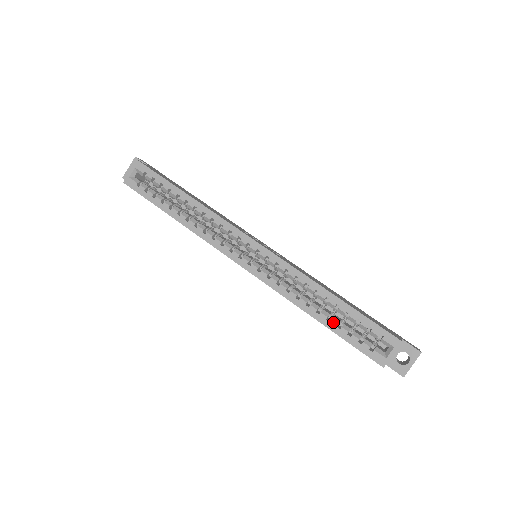
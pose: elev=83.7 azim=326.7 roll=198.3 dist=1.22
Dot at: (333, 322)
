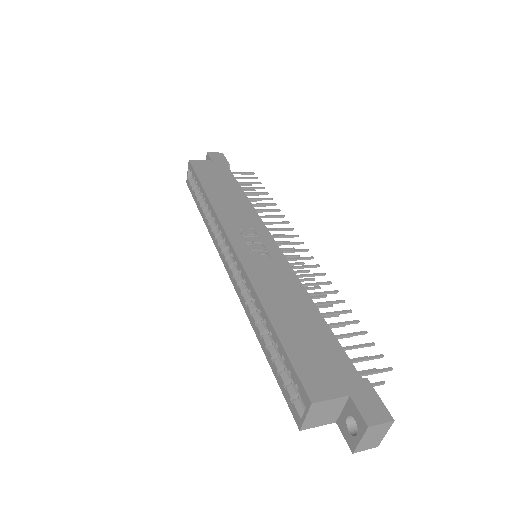
Dot at: (269, 352)
